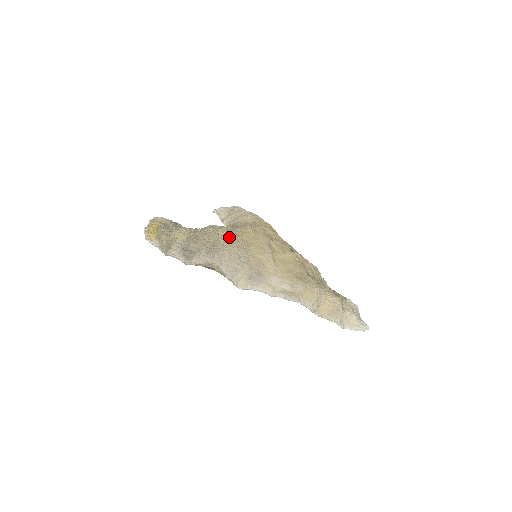
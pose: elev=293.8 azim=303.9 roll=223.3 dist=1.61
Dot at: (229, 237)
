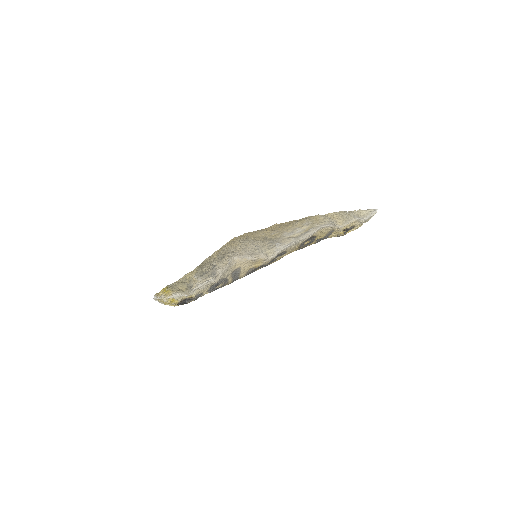
Dot at: (224, 247)
